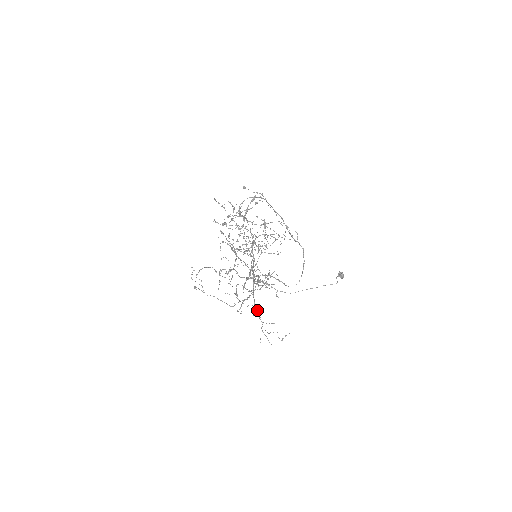
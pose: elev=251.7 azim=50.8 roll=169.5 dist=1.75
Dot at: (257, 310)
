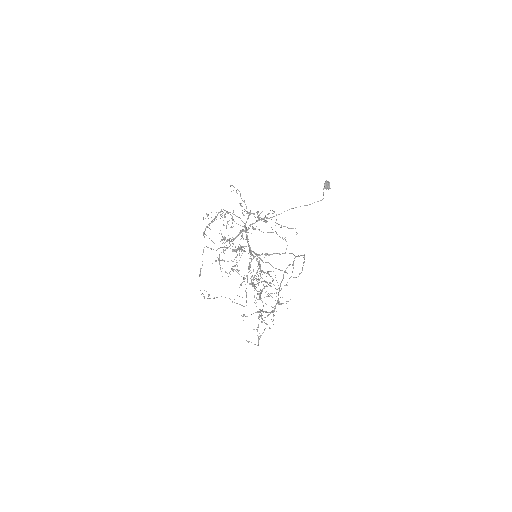
Dot at: occluded
